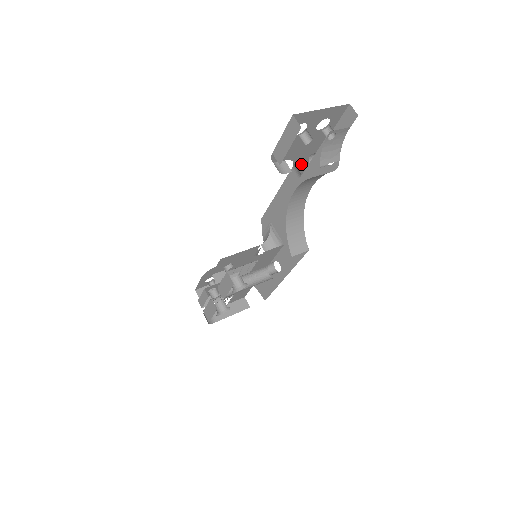
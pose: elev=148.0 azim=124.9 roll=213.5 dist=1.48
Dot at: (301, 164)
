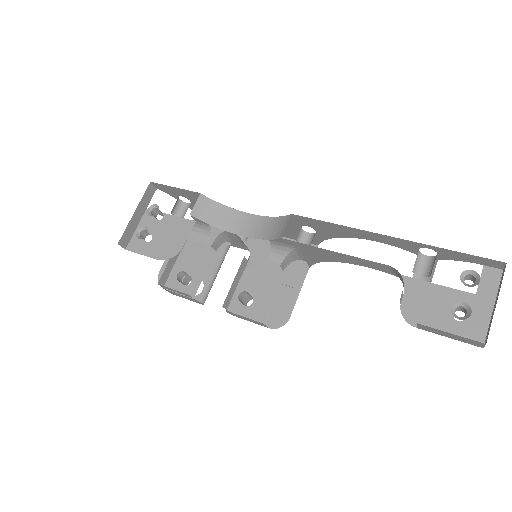
Dot at: occluded
